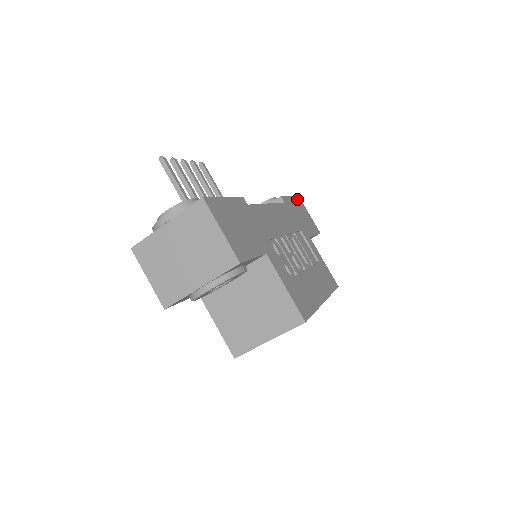
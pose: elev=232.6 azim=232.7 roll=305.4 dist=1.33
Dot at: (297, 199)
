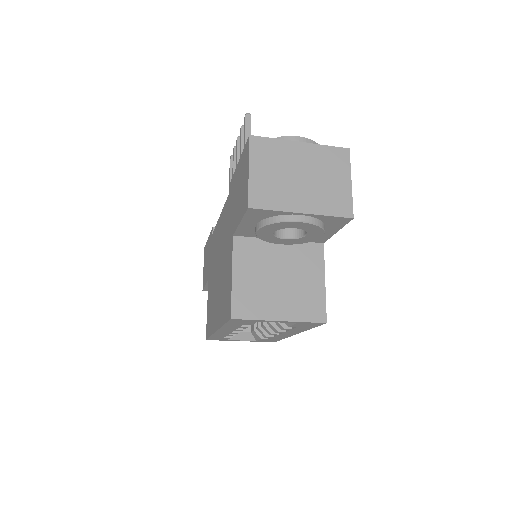
Dot at: occluded
